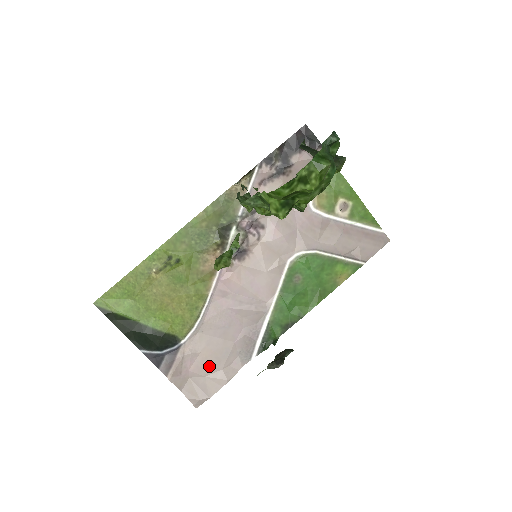
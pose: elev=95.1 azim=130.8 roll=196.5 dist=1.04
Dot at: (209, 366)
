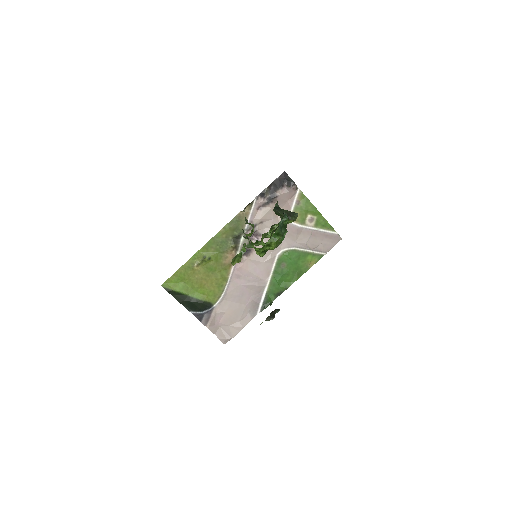
Dot at: (231, 319)
